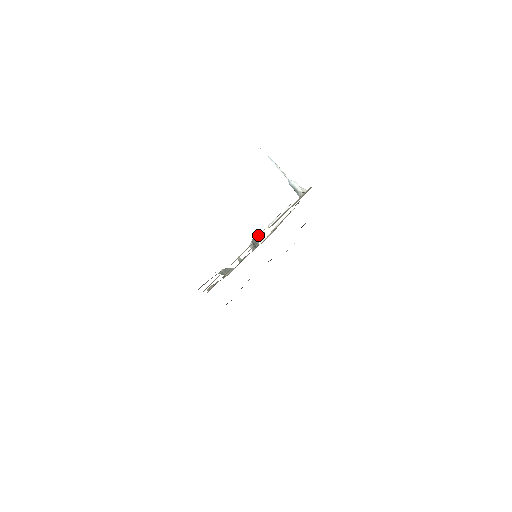
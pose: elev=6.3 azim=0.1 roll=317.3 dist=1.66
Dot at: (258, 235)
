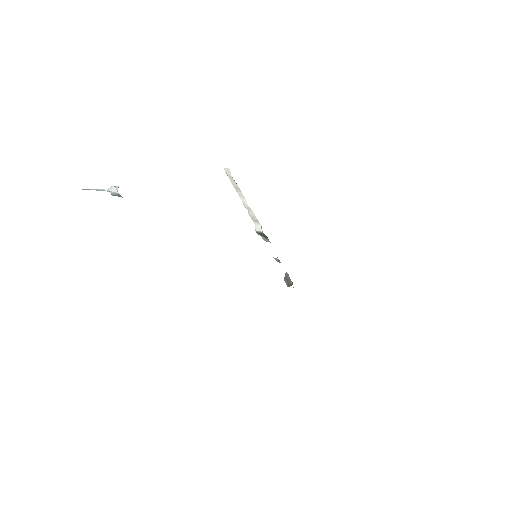
Dot at: occluded
